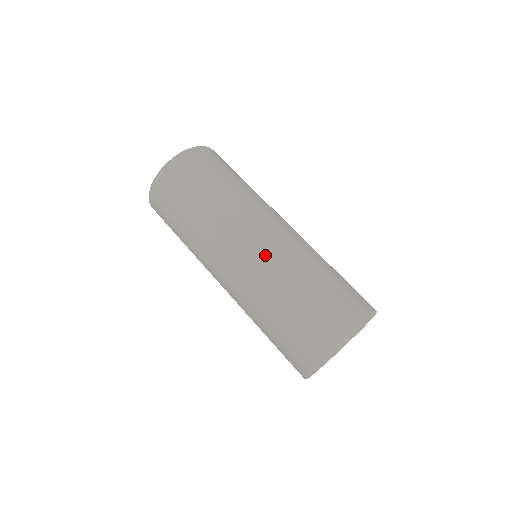
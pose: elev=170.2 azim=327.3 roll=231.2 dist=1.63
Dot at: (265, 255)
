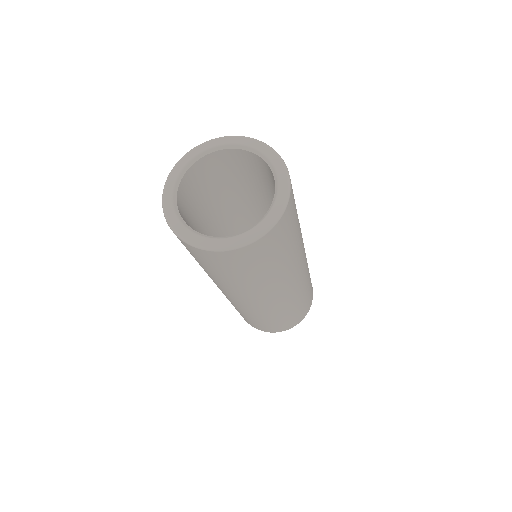
Dot at: (282, 303)
